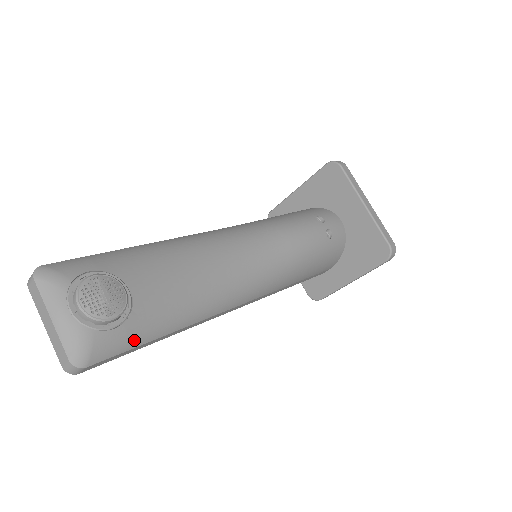
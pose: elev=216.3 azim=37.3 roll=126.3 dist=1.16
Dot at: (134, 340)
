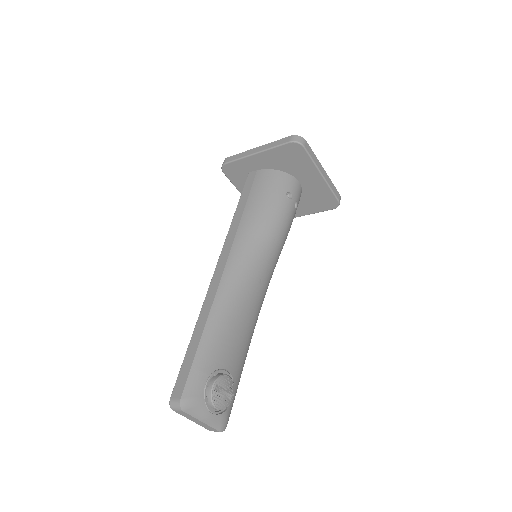
Dot at: occluded
